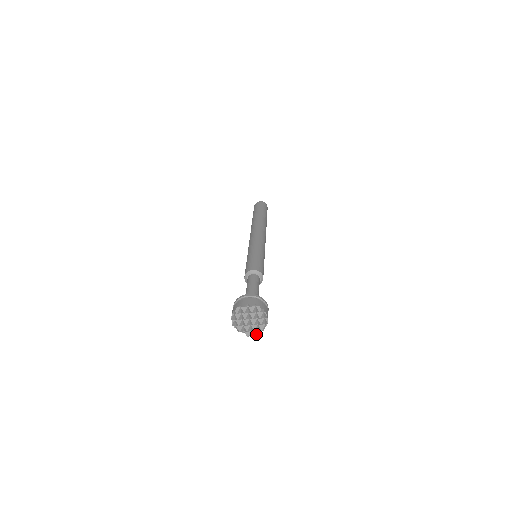
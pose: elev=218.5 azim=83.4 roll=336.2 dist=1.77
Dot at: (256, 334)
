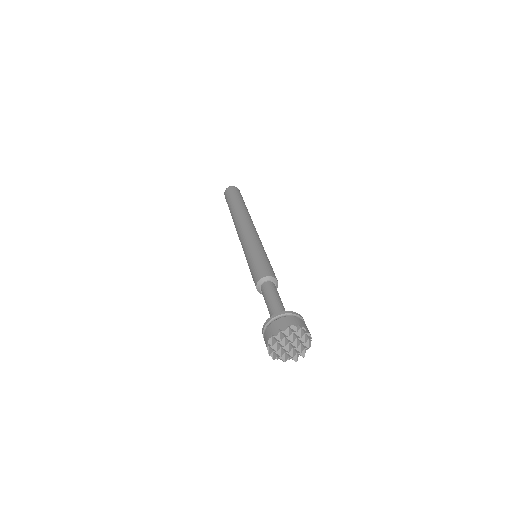
Dot at: (304, 354)
